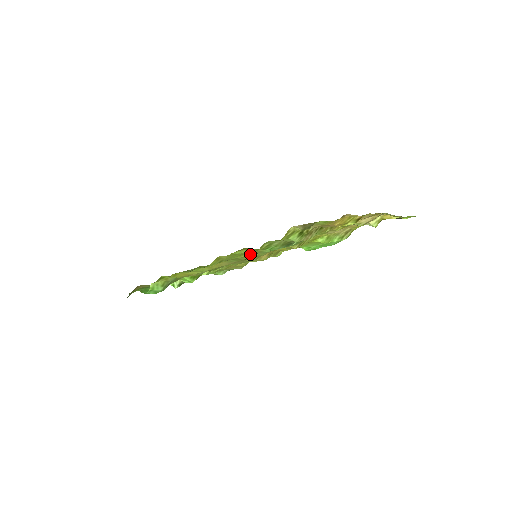
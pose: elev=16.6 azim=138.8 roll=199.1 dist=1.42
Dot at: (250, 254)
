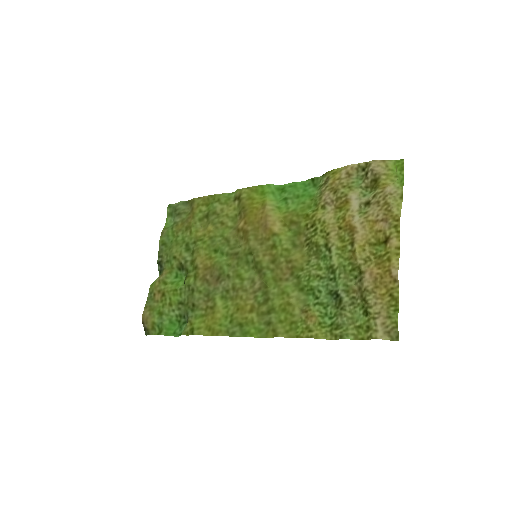
Dot at: (287, 300)
